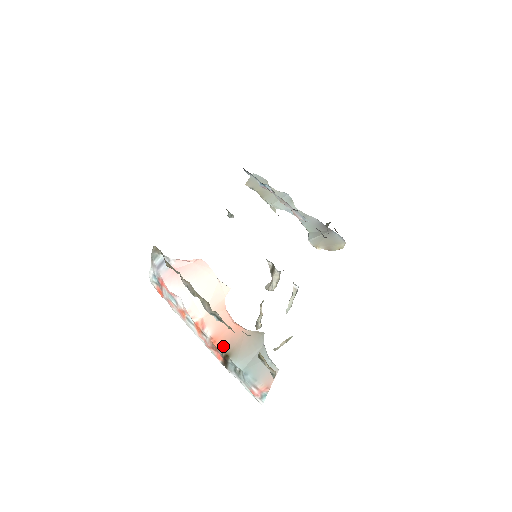
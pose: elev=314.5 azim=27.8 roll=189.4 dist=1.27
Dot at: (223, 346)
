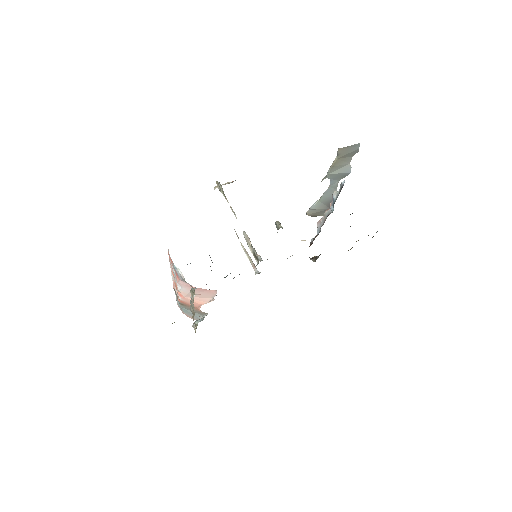
Dot at: (182, 303)
